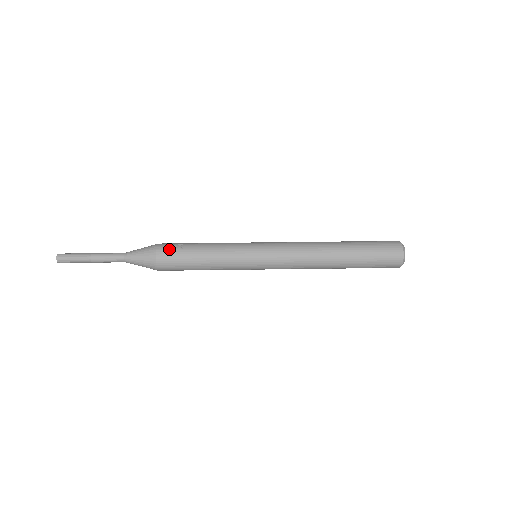
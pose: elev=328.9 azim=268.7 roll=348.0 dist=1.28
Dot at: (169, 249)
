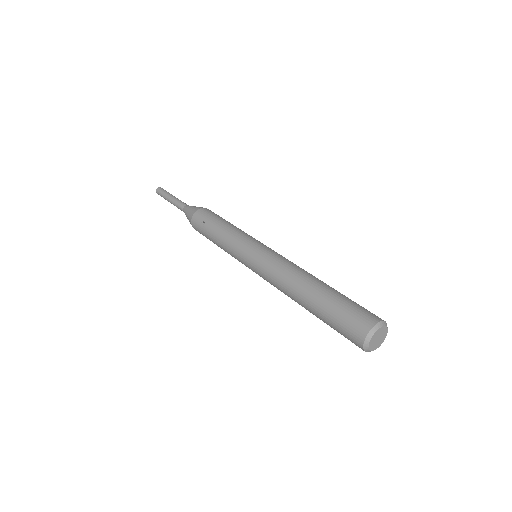
Dot at: (197, 224)
